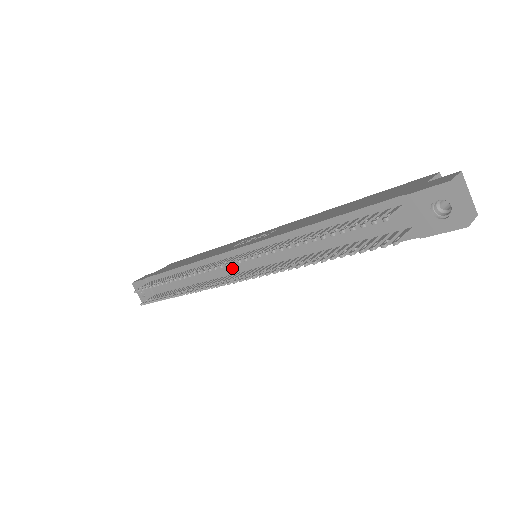
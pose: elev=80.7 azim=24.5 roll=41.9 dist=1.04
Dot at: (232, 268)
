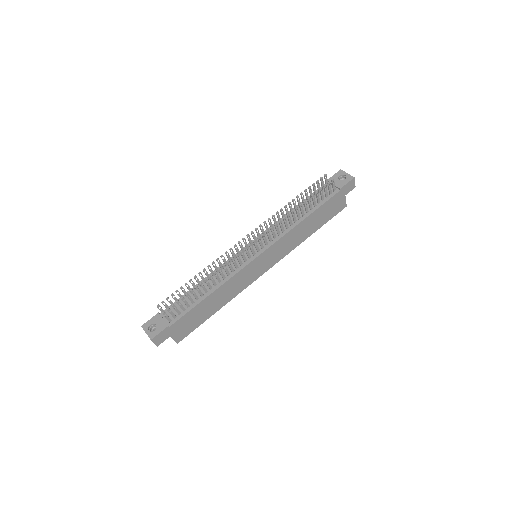
Dot at: occluded
